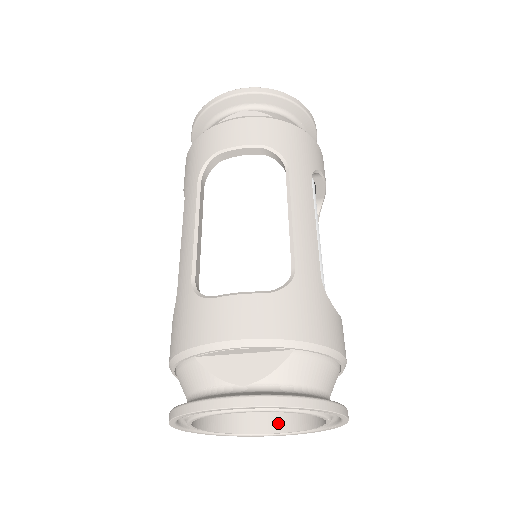
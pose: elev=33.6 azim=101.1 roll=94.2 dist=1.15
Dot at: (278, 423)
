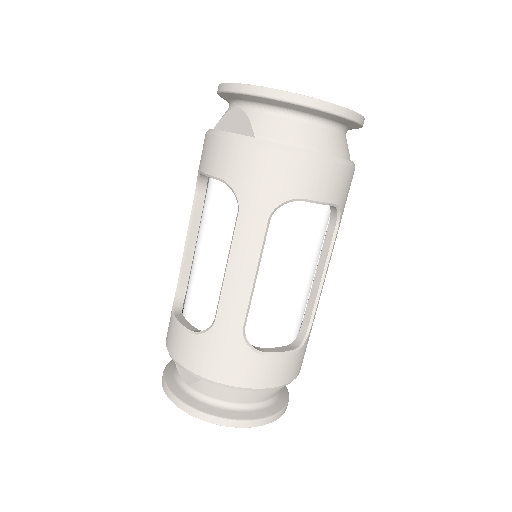
Dot at: occluded
